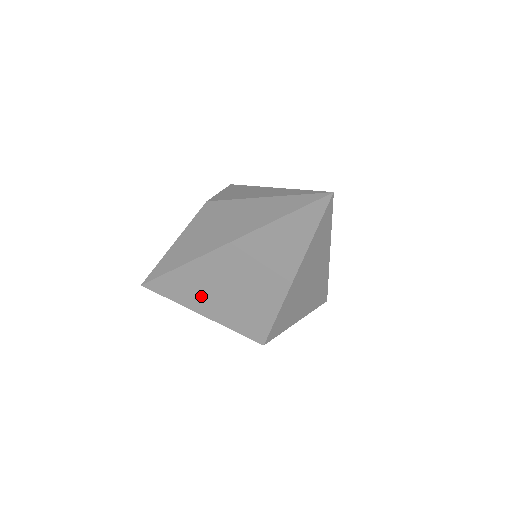
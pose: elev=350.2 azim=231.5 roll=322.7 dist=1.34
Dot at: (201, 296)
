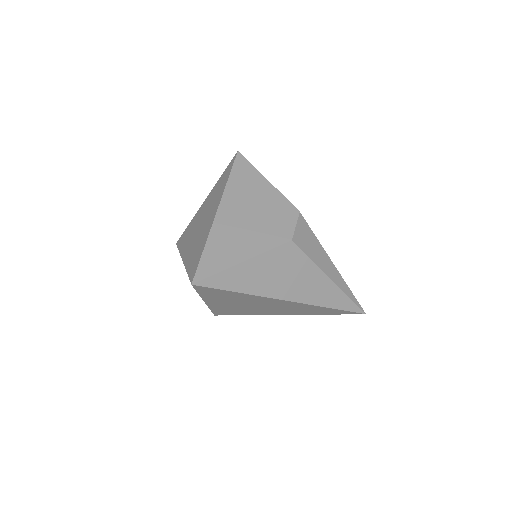
Dot at: (226, 301)
